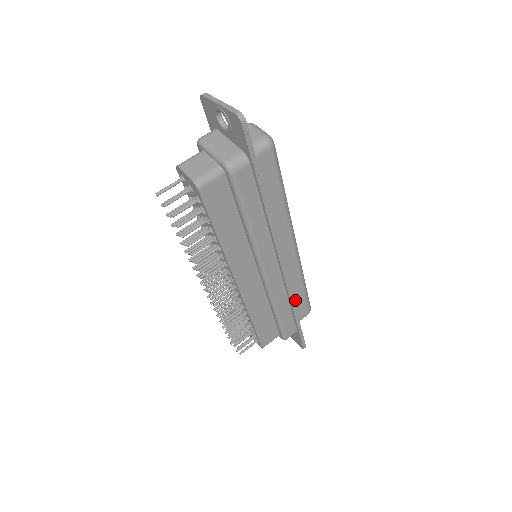
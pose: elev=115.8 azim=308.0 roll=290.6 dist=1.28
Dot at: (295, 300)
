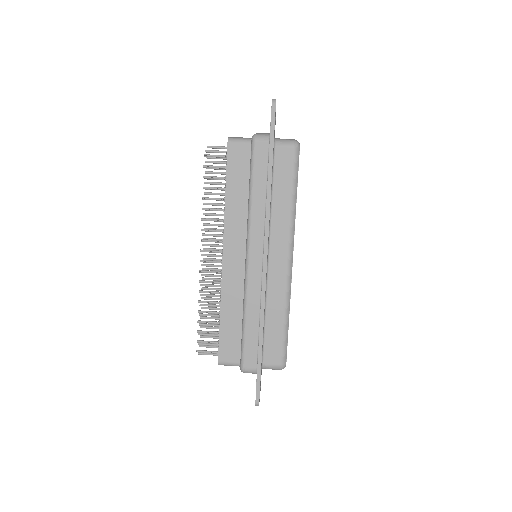
Dot at: (270, 330)
